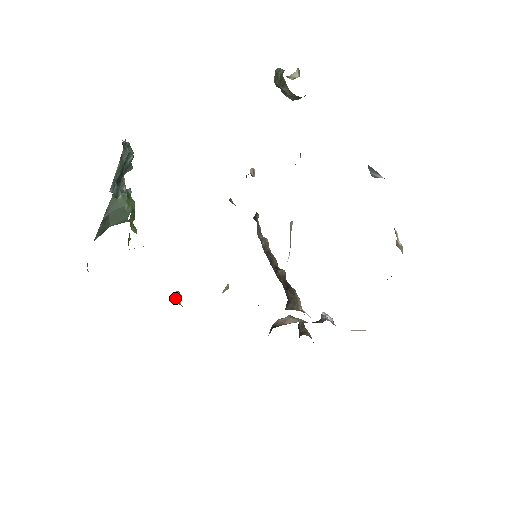
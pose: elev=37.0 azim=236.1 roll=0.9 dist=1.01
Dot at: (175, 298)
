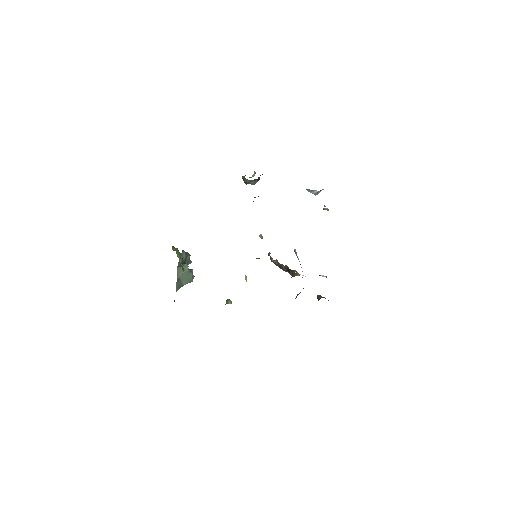
Dot at: (227, 302)
